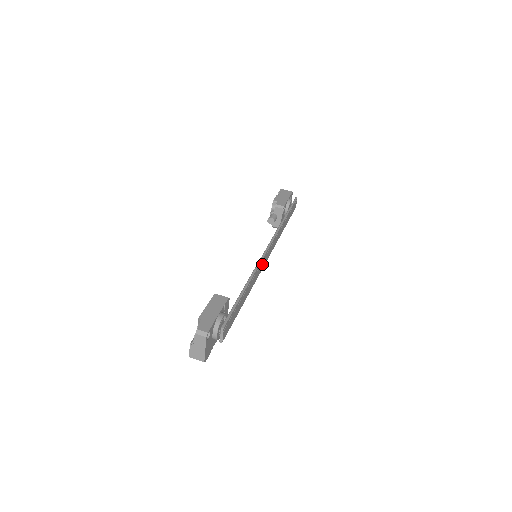
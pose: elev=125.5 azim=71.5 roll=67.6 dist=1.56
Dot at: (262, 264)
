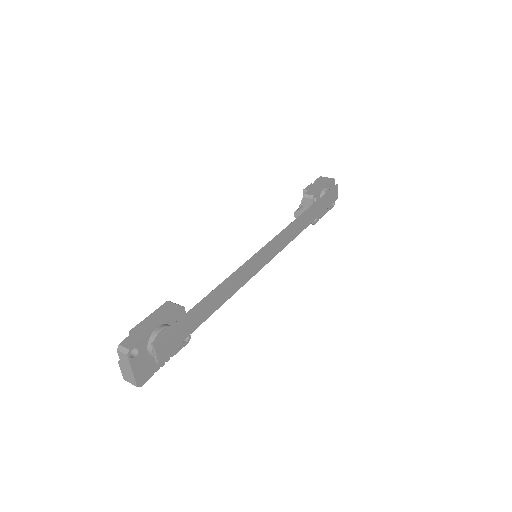
Dot at: (254, 265)
